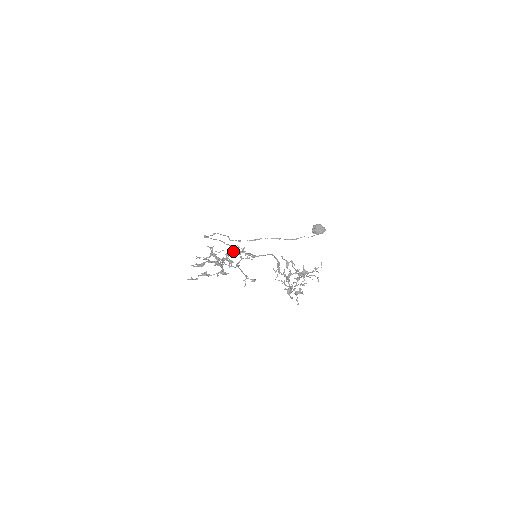
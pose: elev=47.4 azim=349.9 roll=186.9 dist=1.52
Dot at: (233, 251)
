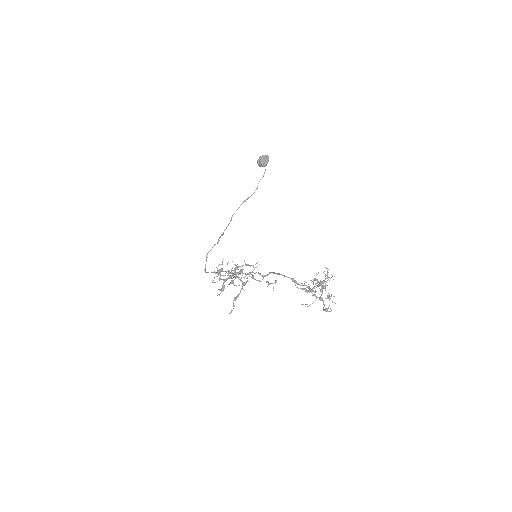
Dot at: occluded
